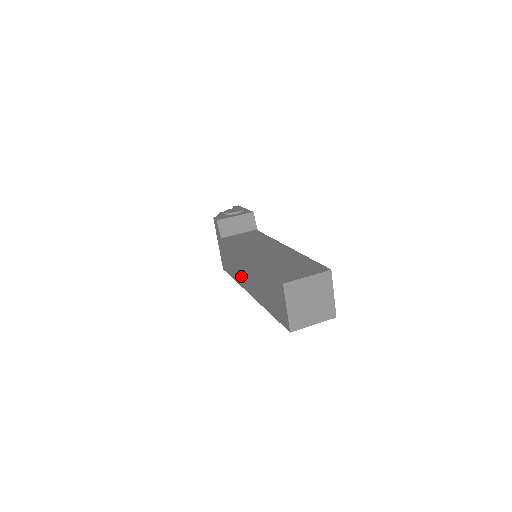
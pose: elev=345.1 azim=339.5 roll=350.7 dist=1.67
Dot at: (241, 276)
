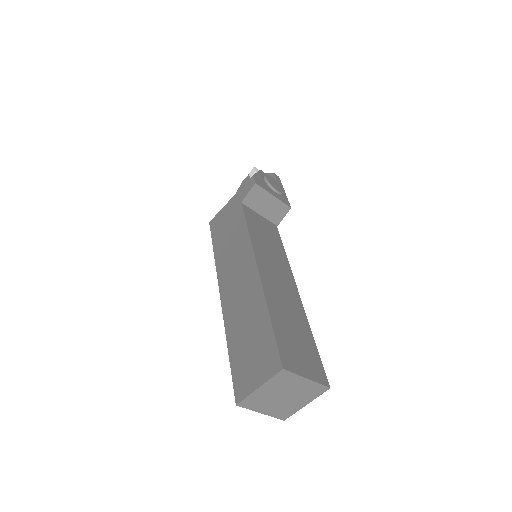
Dot at: (228, 266)
